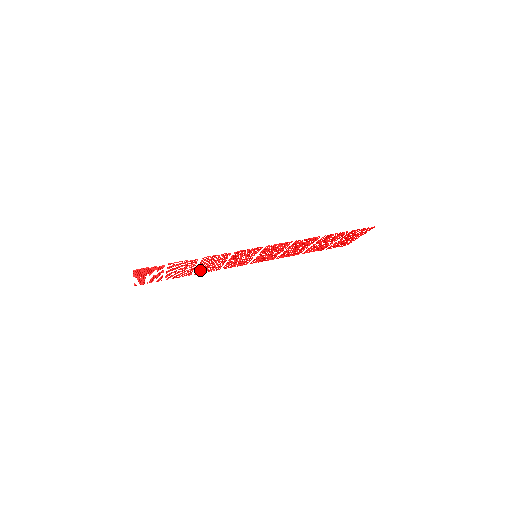
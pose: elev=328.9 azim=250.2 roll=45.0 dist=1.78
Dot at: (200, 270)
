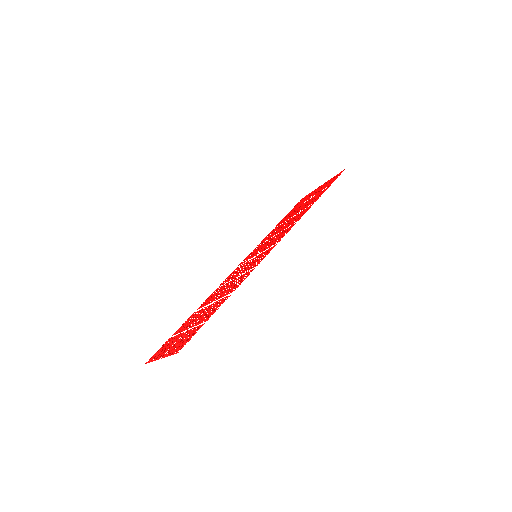
Dot at: (207, 303)
